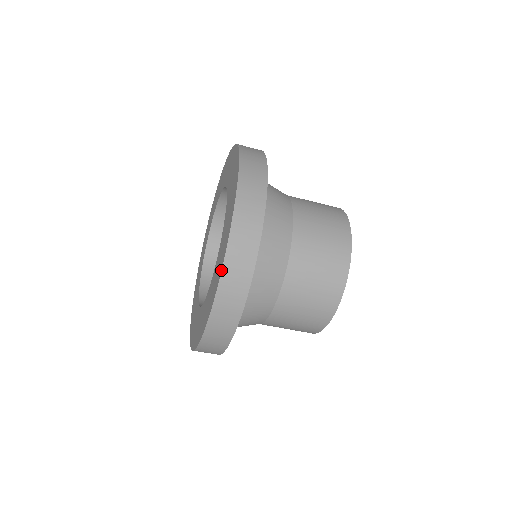
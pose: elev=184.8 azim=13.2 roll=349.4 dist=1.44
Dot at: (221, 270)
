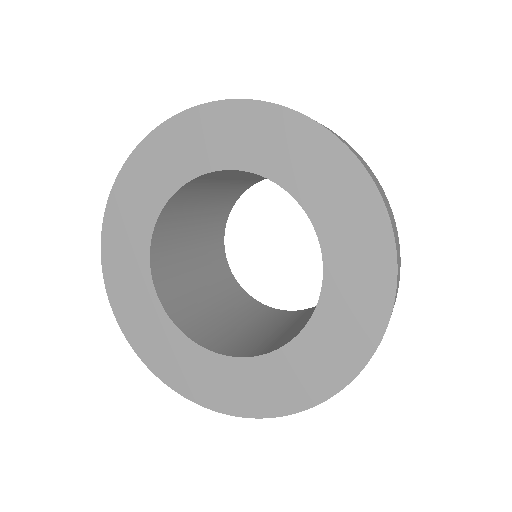
Dot at: occluded
